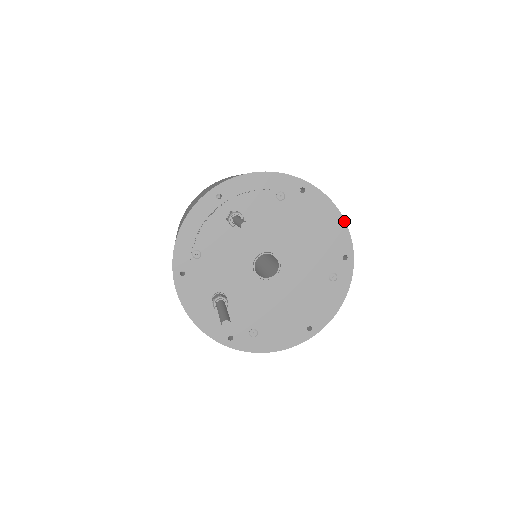
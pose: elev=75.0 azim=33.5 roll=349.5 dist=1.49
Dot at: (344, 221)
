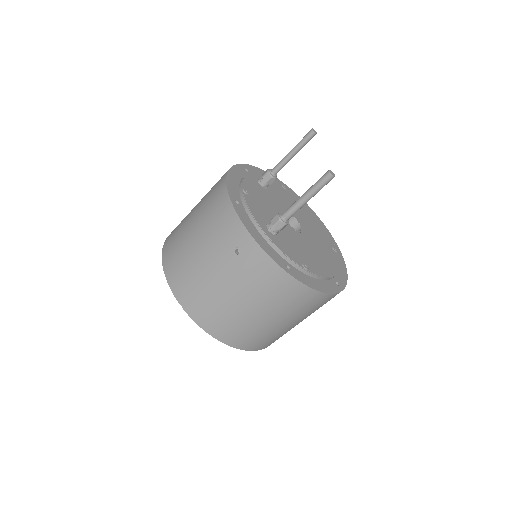
Dot at: (322, 222)
